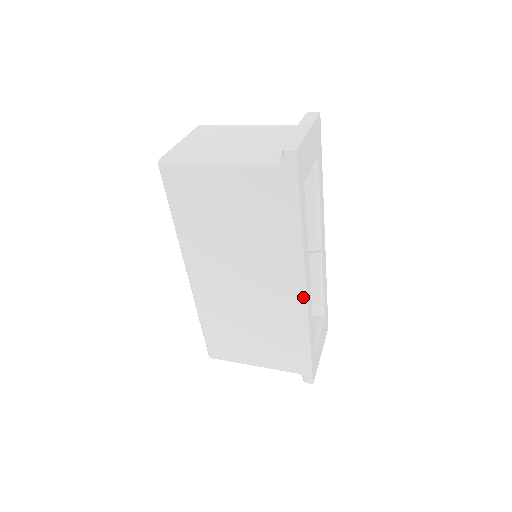
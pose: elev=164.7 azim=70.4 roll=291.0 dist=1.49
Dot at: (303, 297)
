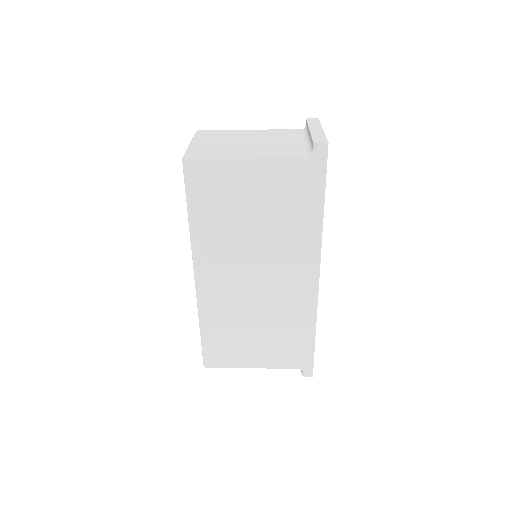
Dot at: (315, 286)
